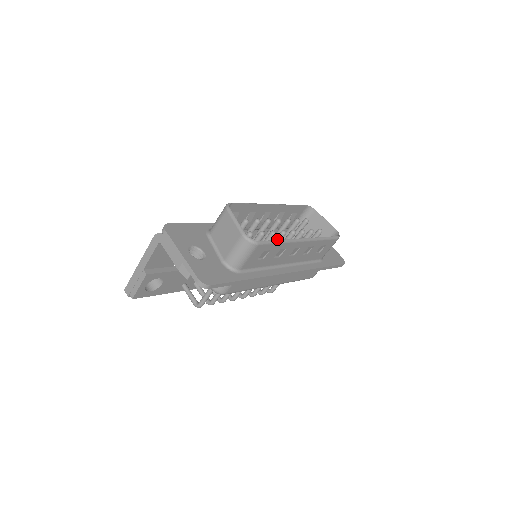
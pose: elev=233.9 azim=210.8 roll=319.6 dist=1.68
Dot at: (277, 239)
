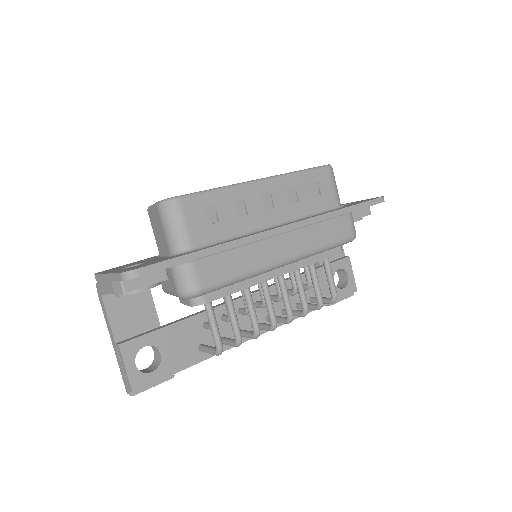
Dot at: occluded
